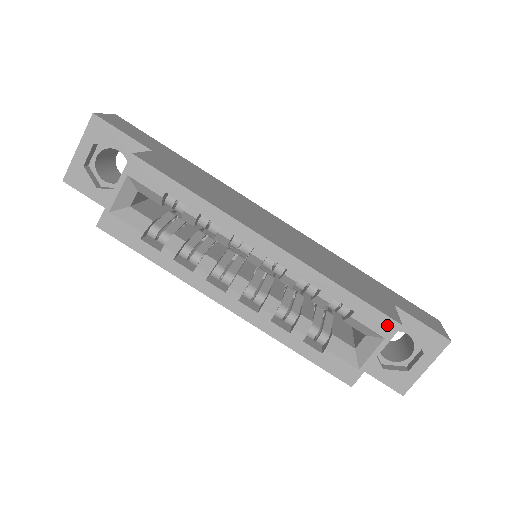
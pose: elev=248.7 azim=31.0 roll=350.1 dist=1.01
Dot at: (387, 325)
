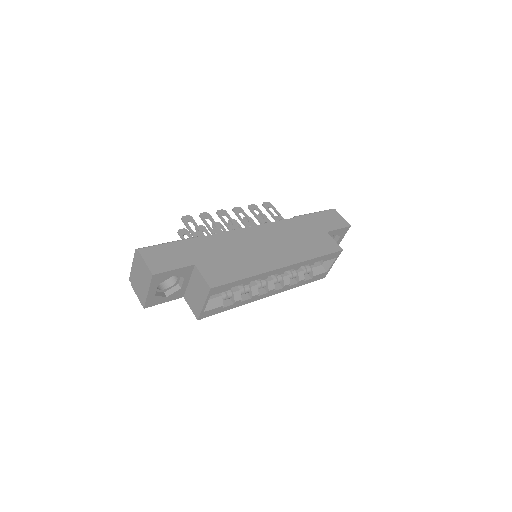
Dot at: (337, 254)
